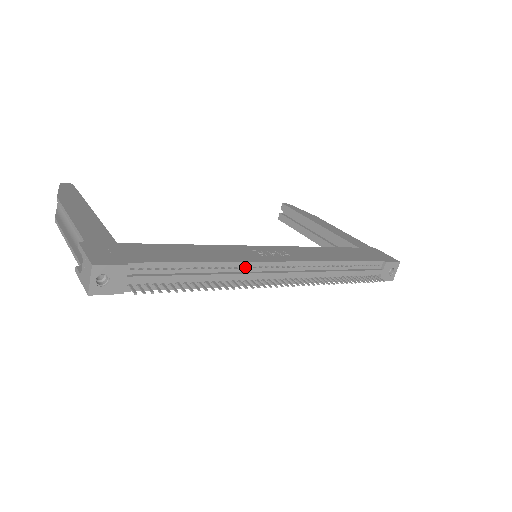
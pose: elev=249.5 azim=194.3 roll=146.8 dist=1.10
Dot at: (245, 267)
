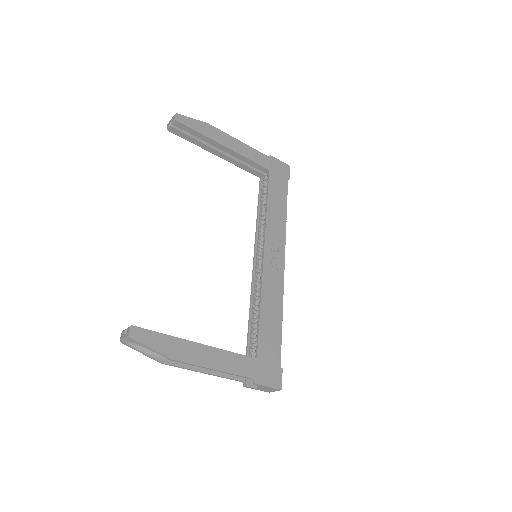
Dot at: (281, 290)
